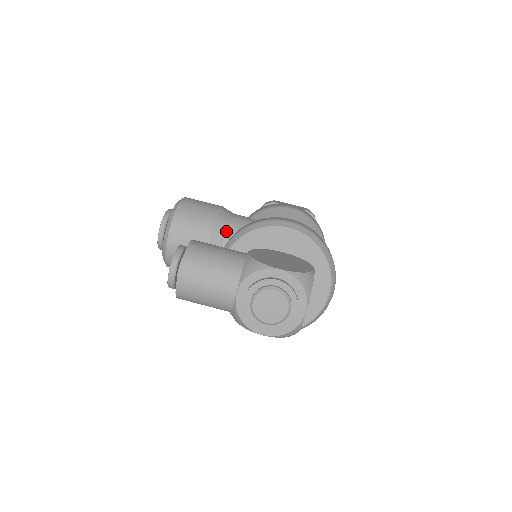
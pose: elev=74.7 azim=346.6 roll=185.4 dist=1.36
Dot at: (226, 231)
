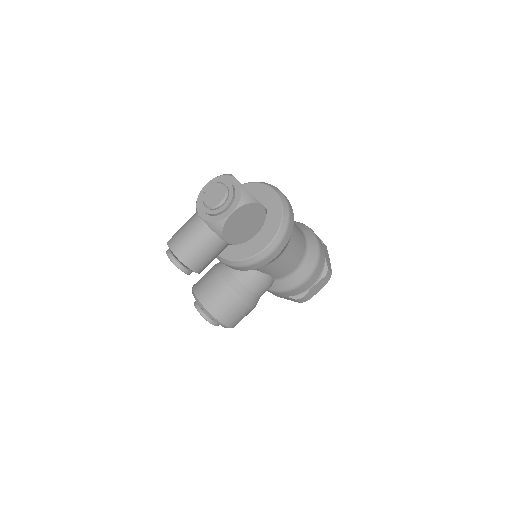
Dot at: occluded
